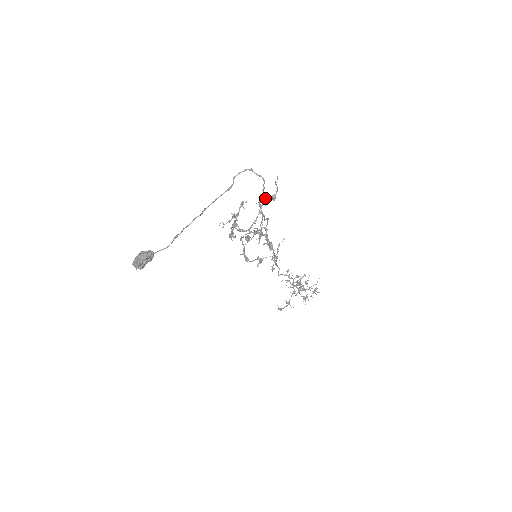
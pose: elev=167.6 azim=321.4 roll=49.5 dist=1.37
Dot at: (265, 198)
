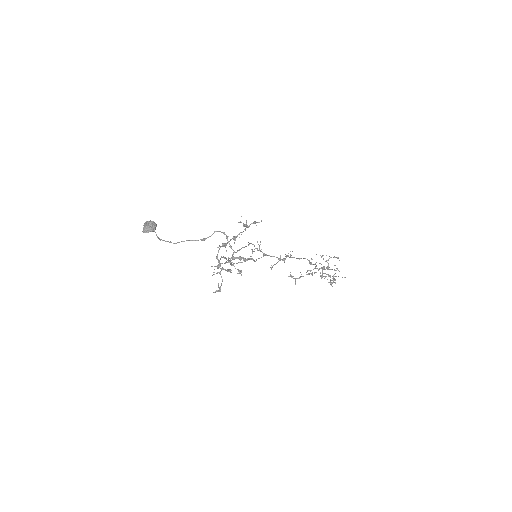
Dot at: (236, 257)
